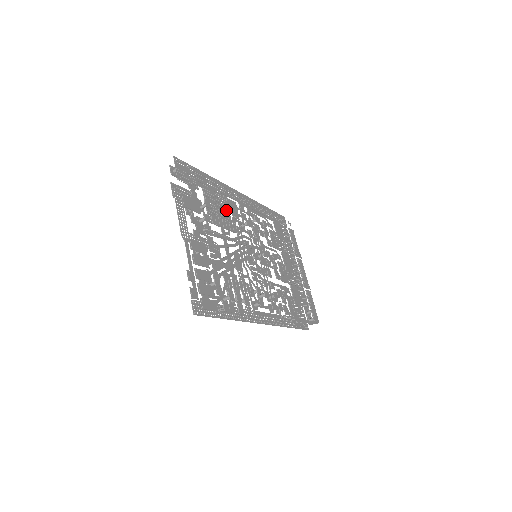
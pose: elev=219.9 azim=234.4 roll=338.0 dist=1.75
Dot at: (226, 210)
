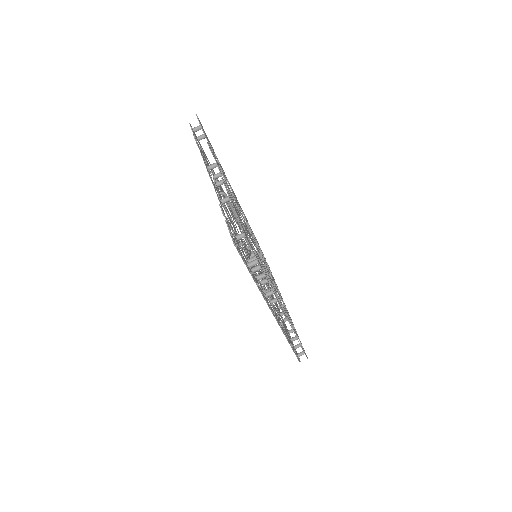
Dot at: occluded
